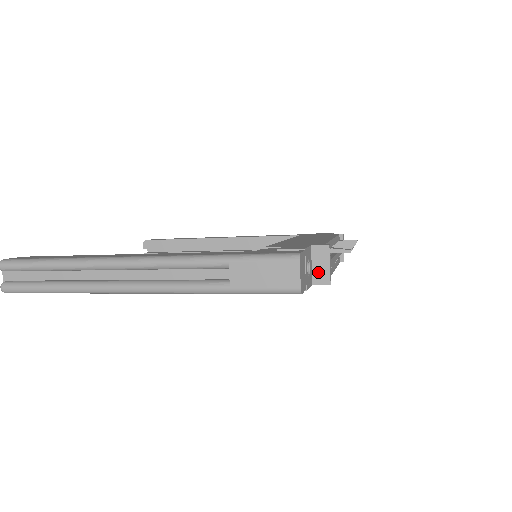
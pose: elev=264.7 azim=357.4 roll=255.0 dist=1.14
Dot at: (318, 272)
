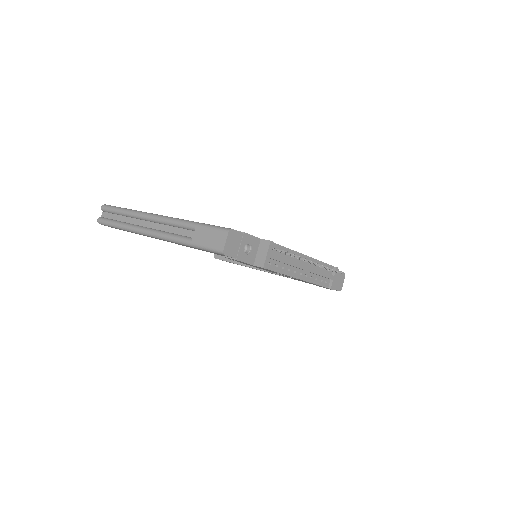
Dot at: (259, 258)
